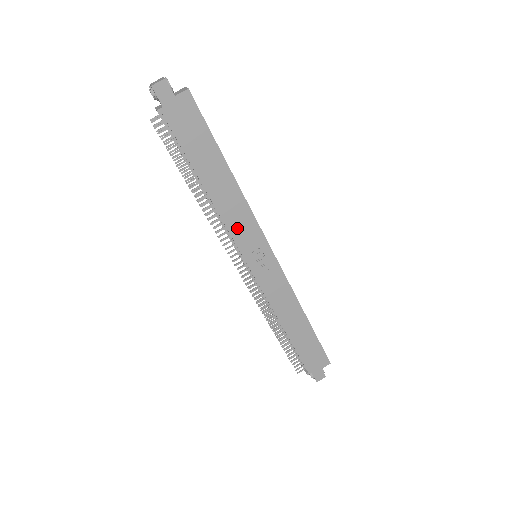
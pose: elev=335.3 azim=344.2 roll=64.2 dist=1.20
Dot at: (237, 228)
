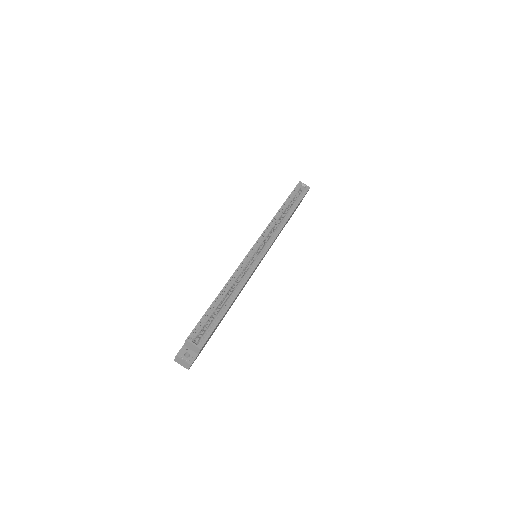
Dot at: occluded
